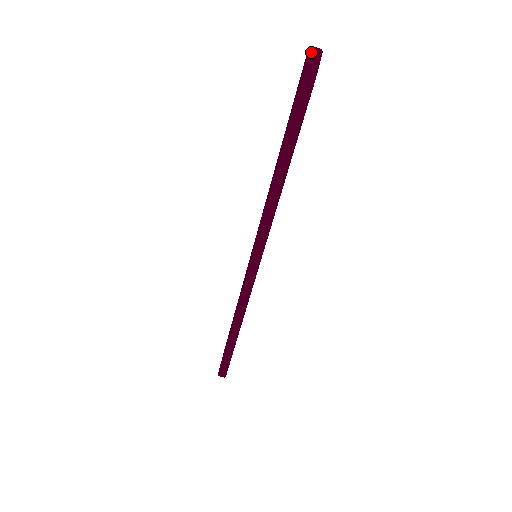
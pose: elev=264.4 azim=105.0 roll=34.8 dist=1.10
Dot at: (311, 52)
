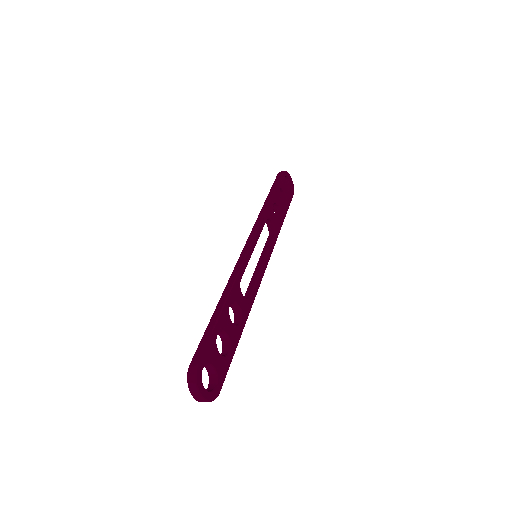
Dot at: occluded
